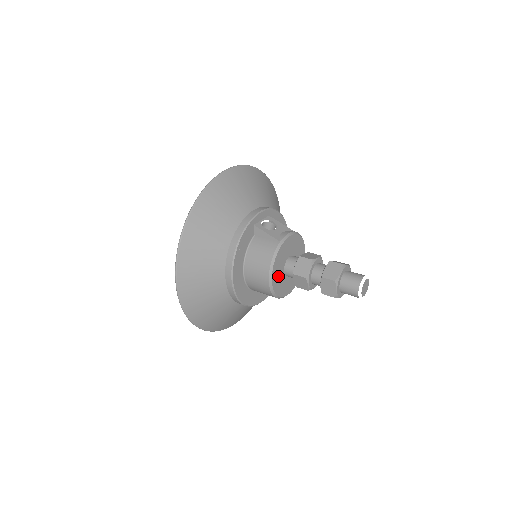
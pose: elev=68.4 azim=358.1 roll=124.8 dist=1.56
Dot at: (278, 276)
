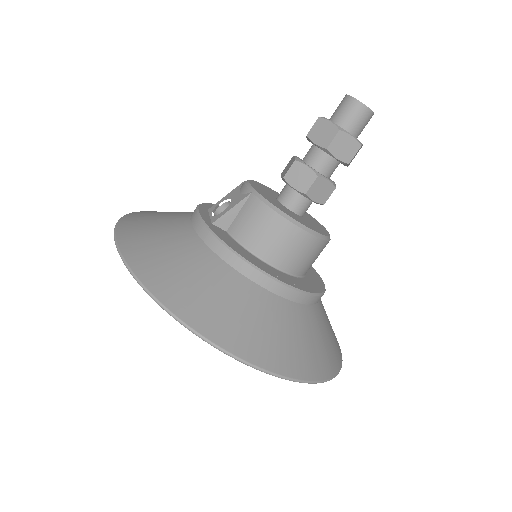
Dot at: (299, 220)
